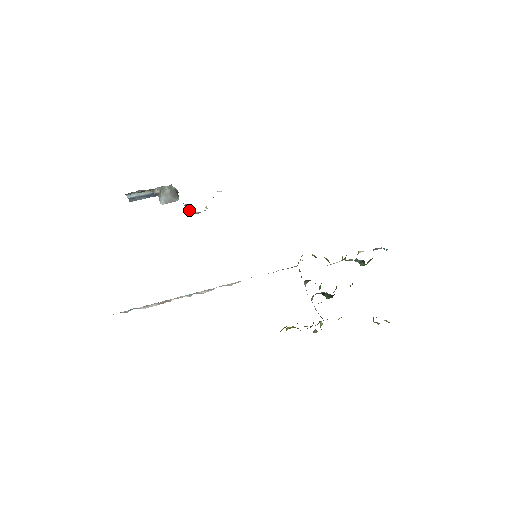
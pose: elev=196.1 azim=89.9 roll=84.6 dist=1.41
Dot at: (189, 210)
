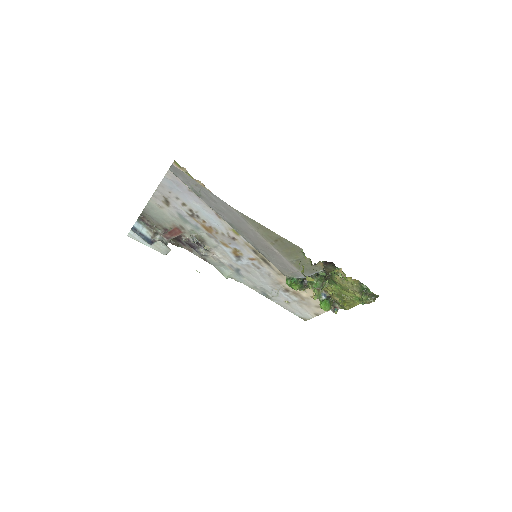
Dot at: (193, 239)
